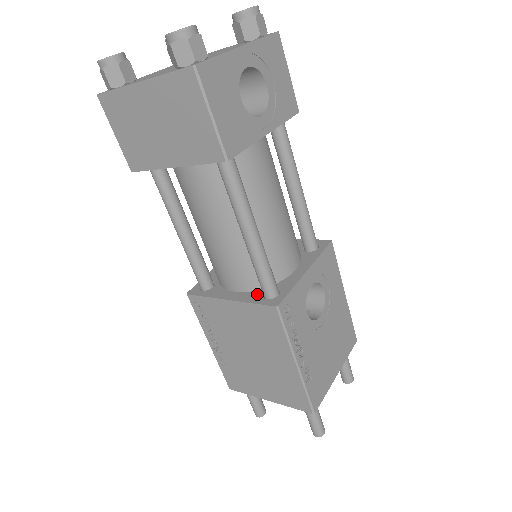
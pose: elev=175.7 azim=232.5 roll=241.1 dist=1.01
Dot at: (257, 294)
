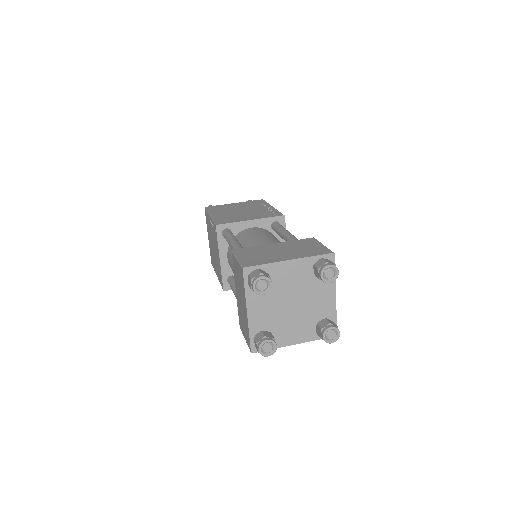
Dot at: occluded
